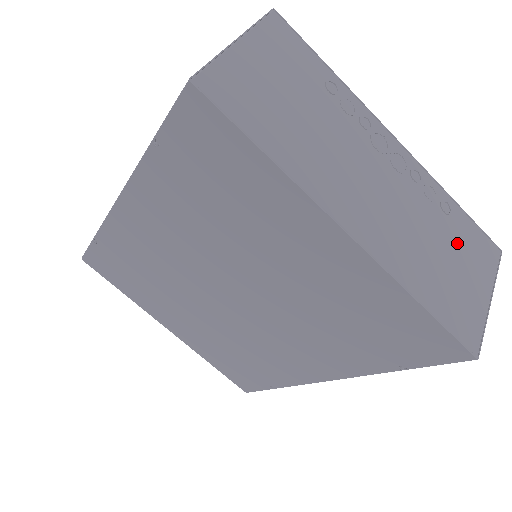
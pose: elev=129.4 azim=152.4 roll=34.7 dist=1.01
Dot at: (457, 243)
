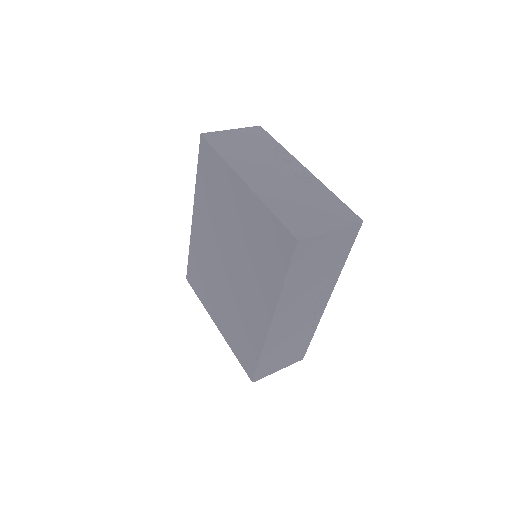
Dot at: (322, 206)
